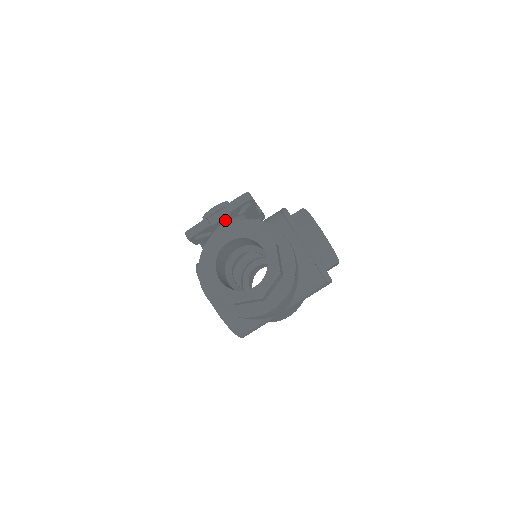
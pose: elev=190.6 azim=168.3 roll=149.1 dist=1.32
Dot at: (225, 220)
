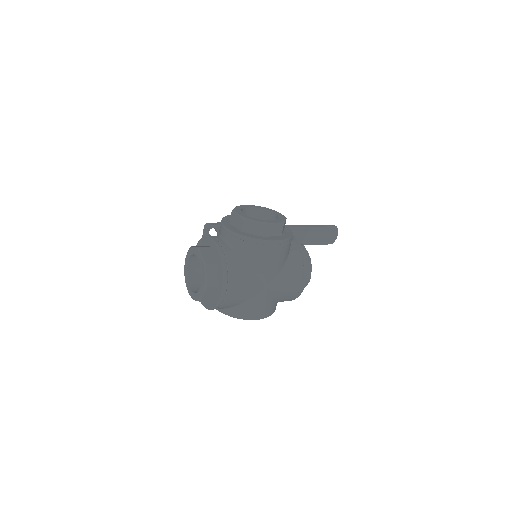
Dot at: occluded
